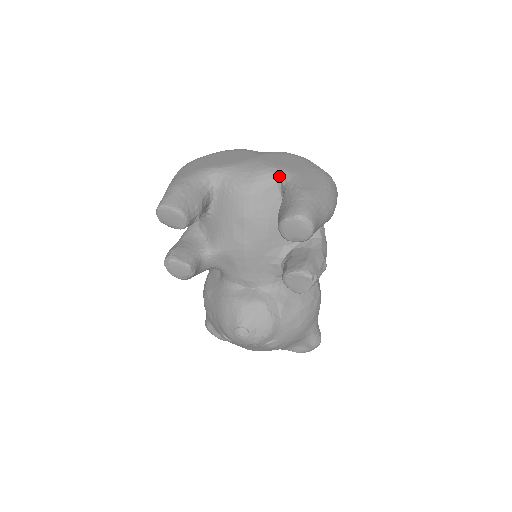
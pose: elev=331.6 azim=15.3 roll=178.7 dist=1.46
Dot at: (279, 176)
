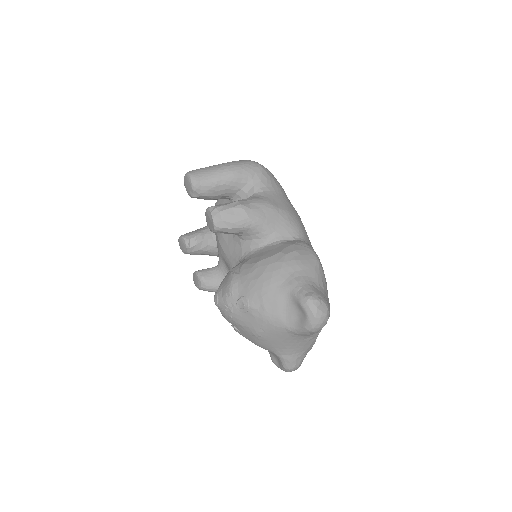
Dot at: occluded
